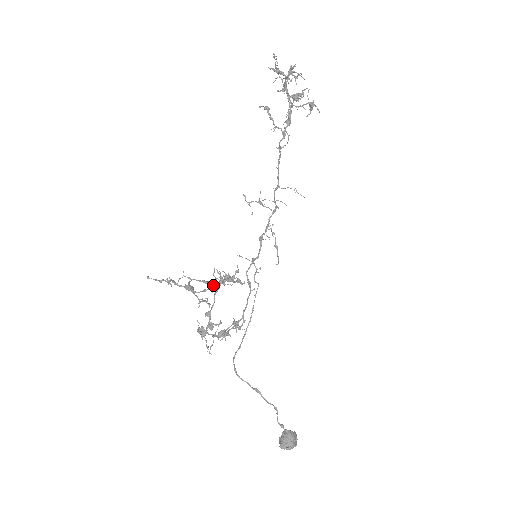
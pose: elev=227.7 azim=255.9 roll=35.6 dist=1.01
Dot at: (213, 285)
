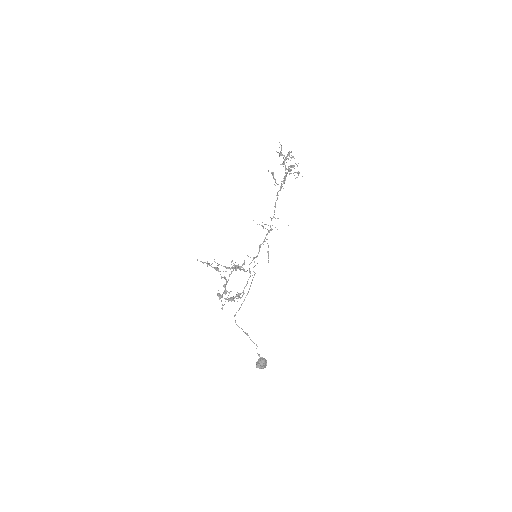
Dot at: (230, 269)
